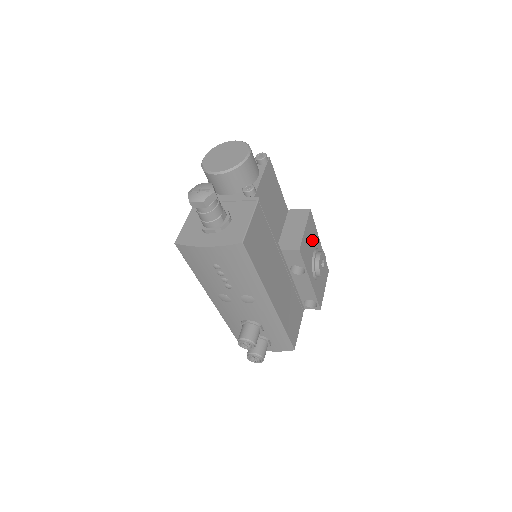
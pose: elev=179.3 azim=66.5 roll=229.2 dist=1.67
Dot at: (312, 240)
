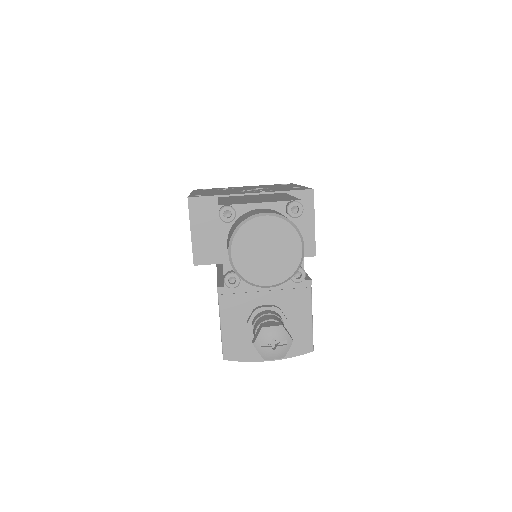
Dot at: occluded
